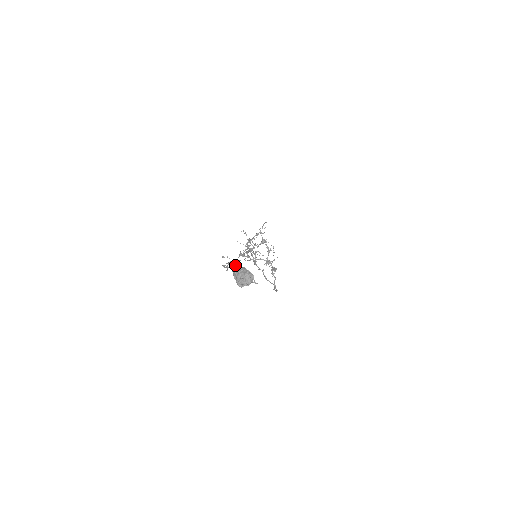
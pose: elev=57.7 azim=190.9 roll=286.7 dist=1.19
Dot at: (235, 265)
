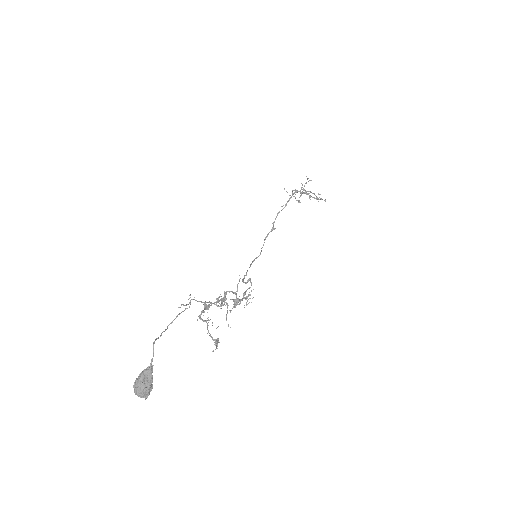
Dot at: (150, 370)
